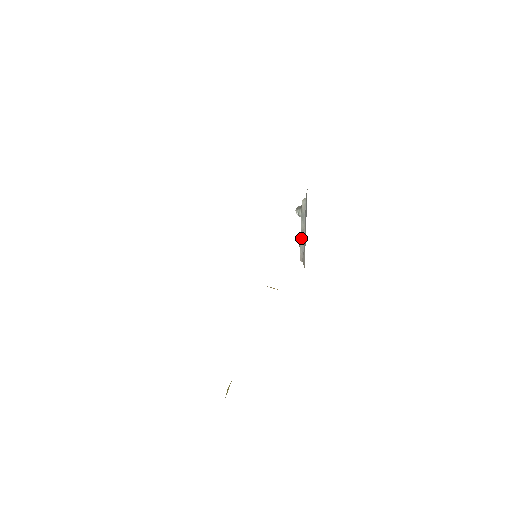
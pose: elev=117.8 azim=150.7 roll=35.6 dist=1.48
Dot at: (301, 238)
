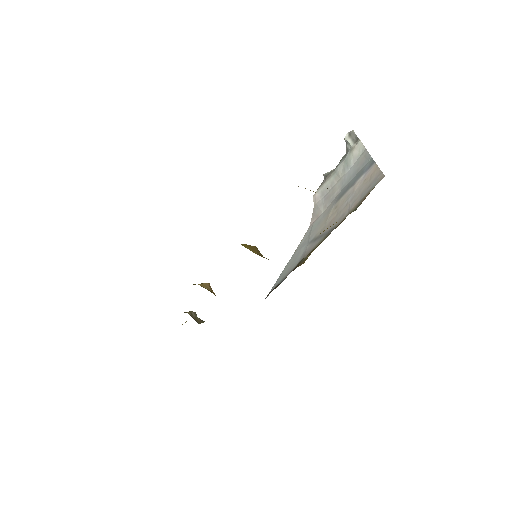
Dot at: (329, 180)
